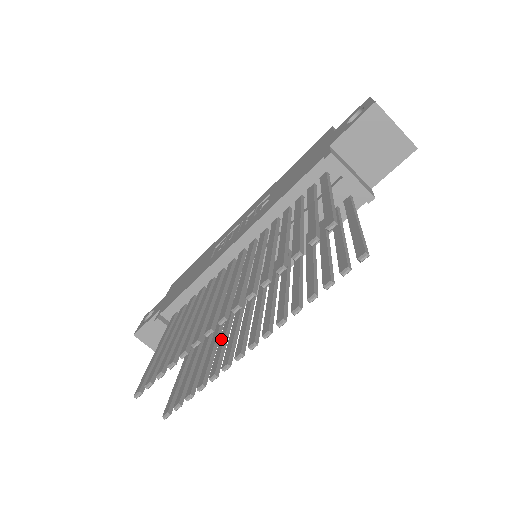
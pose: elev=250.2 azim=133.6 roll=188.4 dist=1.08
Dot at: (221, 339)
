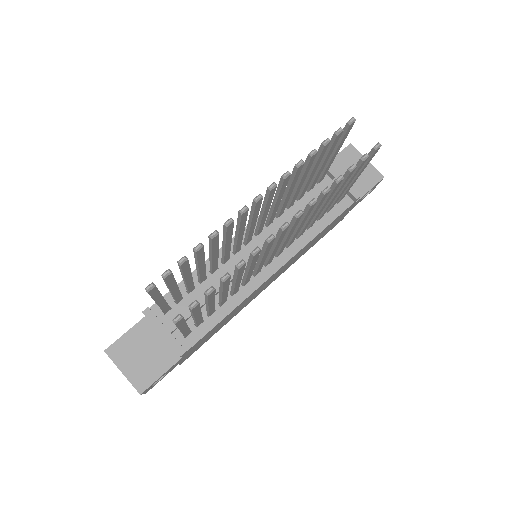
Dot at: occluded
